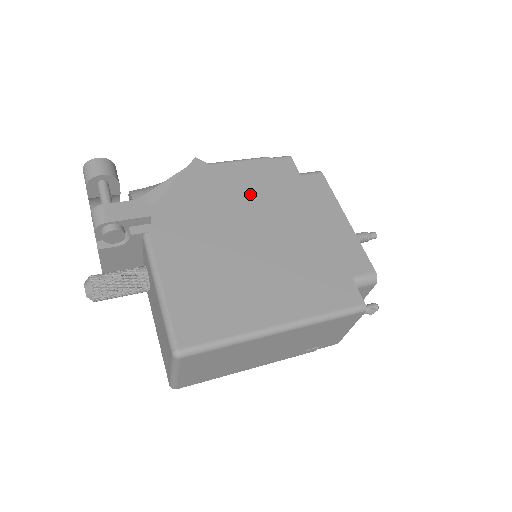
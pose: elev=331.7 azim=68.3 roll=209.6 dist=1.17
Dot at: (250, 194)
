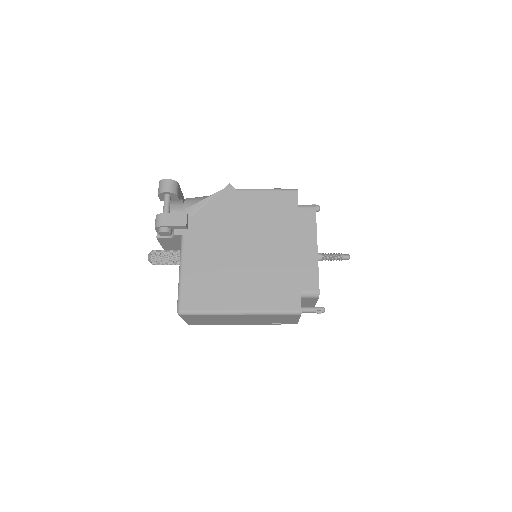
Dot at: (256, 218)
